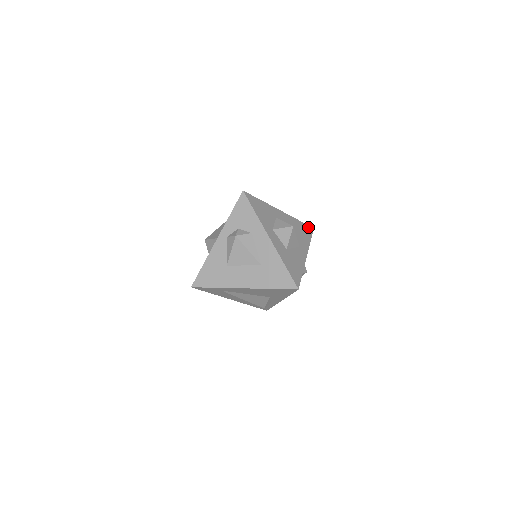
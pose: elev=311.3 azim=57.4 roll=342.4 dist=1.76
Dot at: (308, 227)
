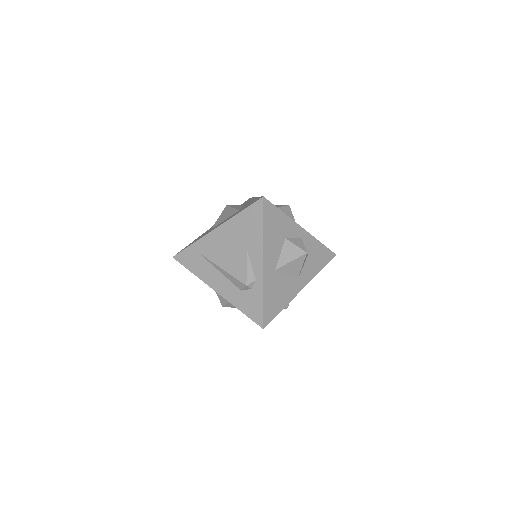
Dot at: occluded
